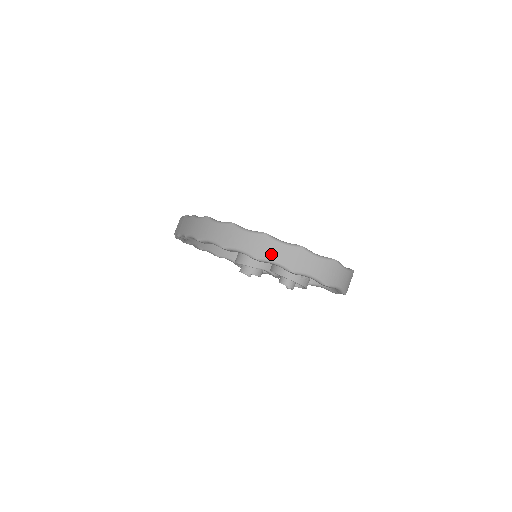
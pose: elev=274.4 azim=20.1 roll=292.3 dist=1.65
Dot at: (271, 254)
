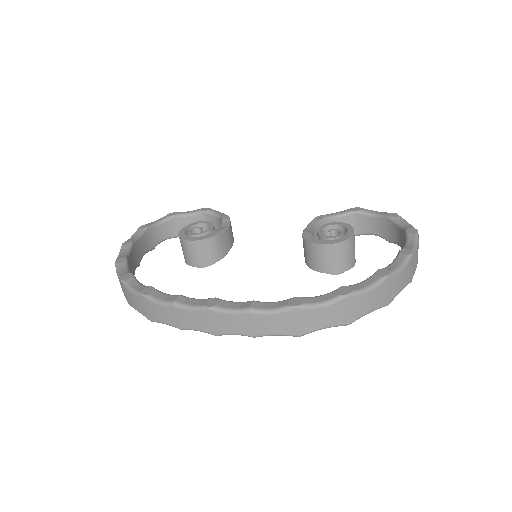
Dot at: (399, 288)
